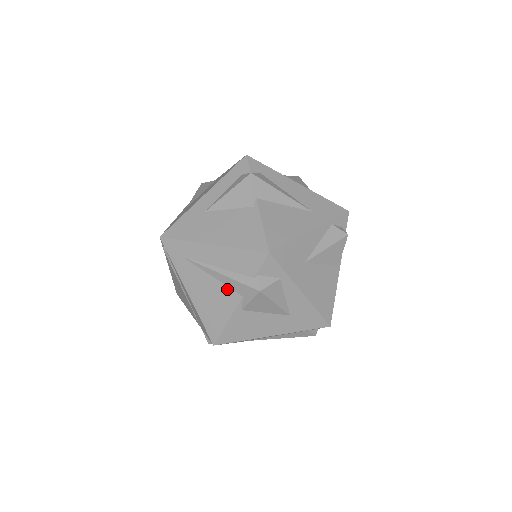
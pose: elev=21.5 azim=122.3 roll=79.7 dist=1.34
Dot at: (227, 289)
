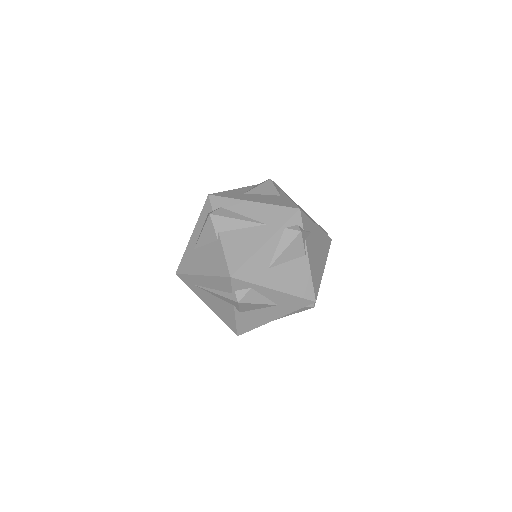
Dot at: (224, 302)
